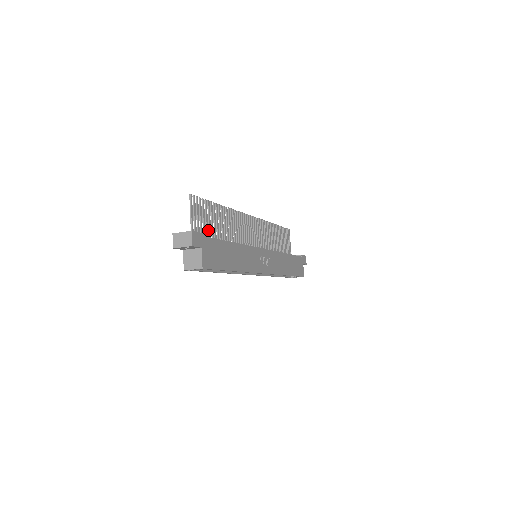
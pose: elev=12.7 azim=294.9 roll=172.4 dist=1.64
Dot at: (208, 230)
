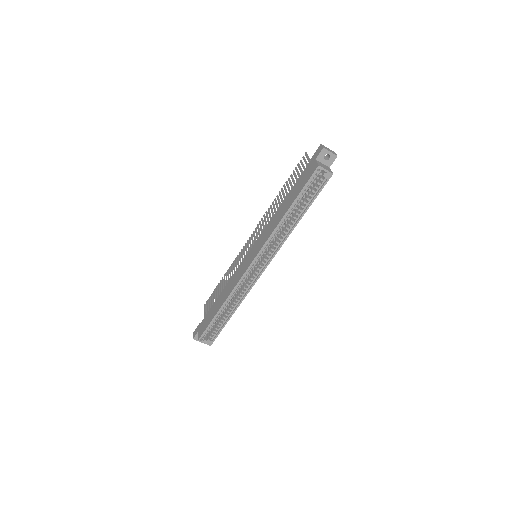
Dot at: occluded
